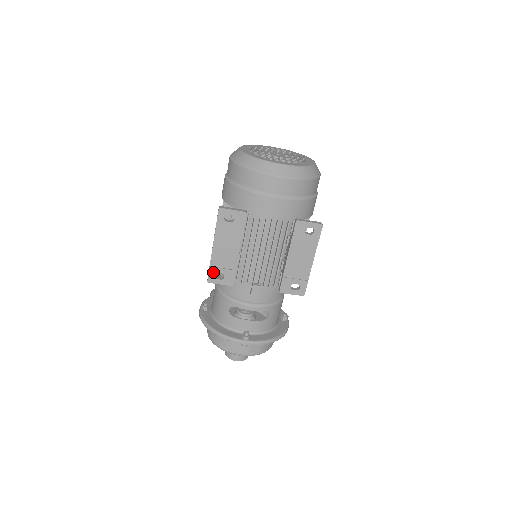
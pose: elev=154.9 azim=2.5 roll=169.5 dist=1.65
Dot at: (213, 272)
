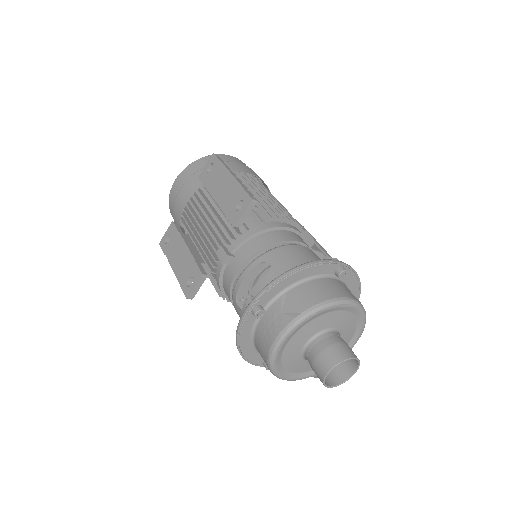
Dot at: (184, 286)
